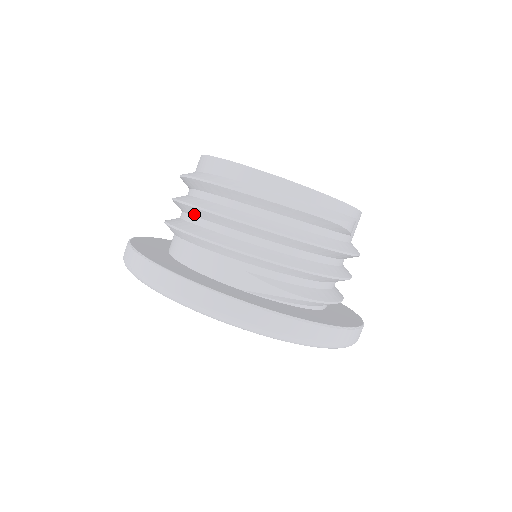
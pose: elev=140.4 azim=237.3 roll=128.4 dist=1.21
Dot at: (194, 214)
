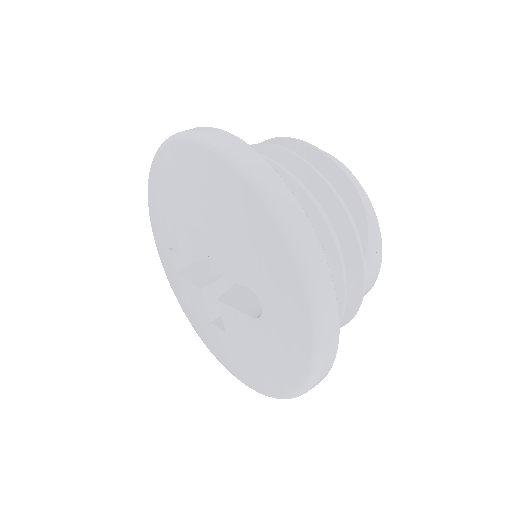
Dot at: occluded
